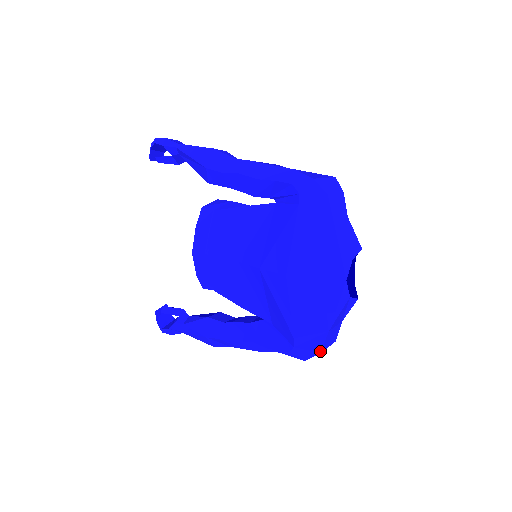
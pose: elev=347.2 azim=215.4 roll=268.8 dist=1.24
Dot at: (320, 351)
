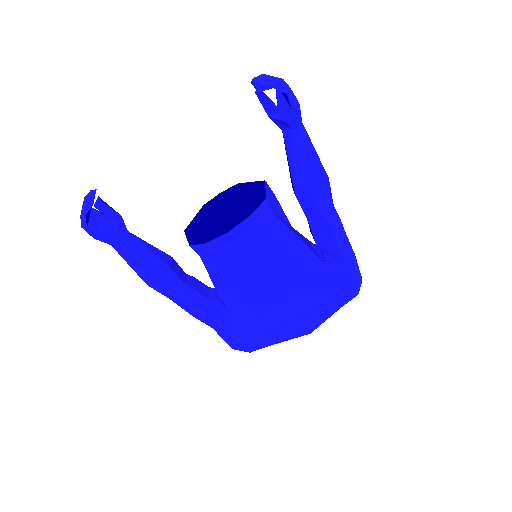
Dot at: occluded
